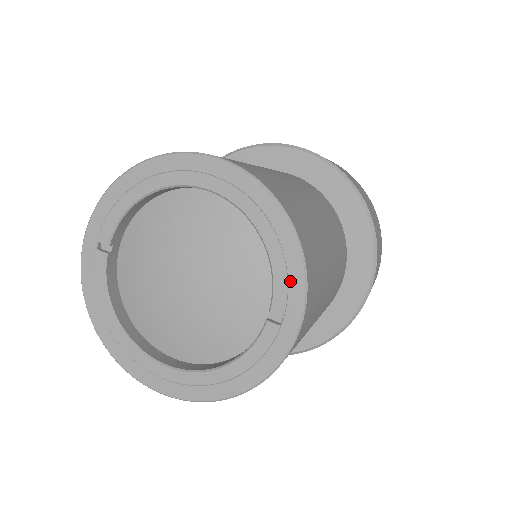
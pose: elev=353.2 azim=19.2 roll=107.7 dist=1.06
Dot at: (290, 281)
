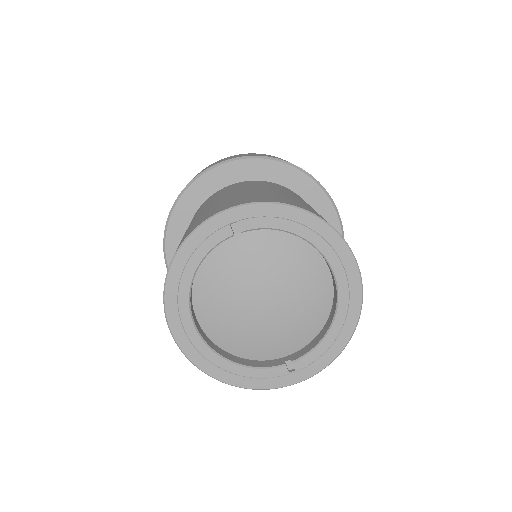
Dot at: (319, 360)
